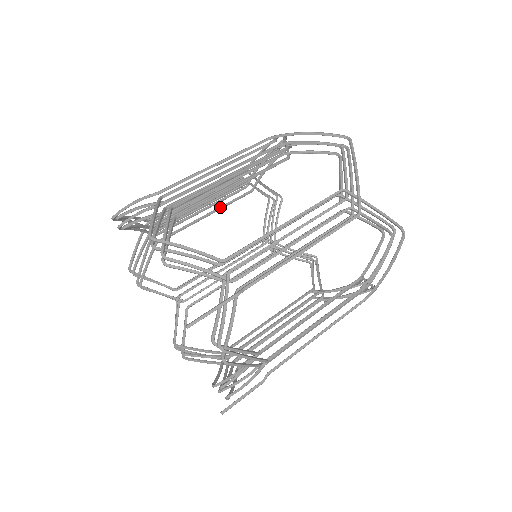
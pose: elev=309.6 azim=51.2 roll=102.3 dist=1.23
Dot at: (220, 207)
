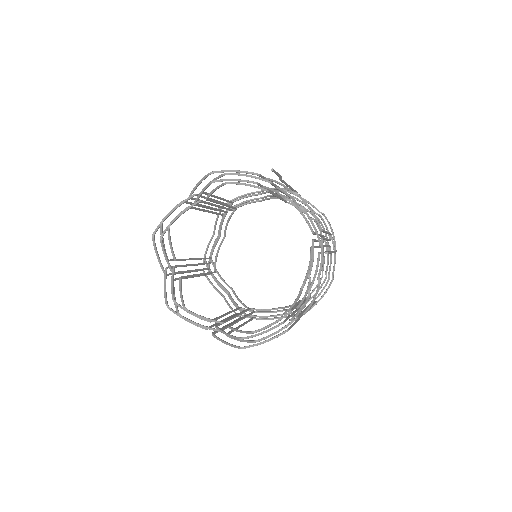
Dot at: (204, 273)
